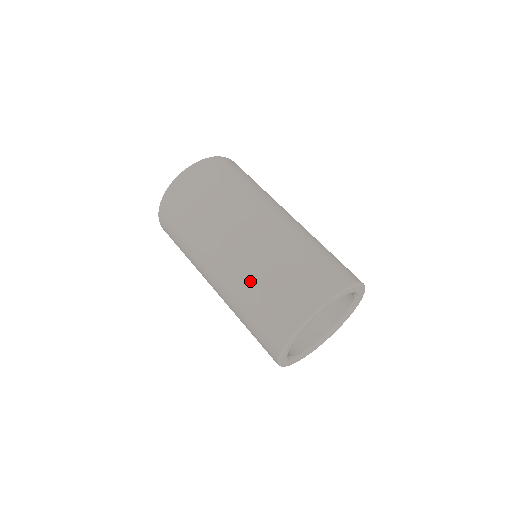
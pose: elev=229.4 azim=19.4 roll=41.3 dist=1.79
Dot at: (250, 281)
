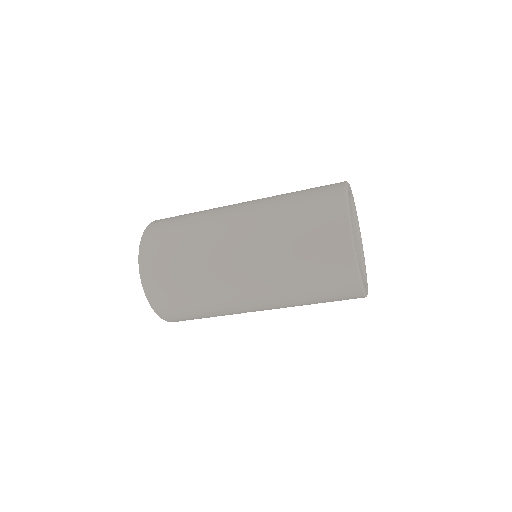
Dot at: (278, 242)
